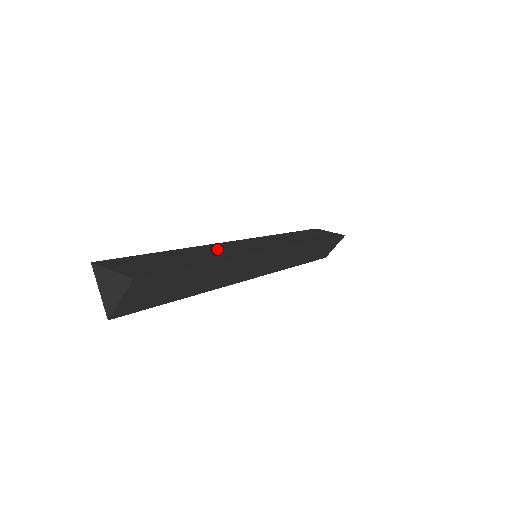
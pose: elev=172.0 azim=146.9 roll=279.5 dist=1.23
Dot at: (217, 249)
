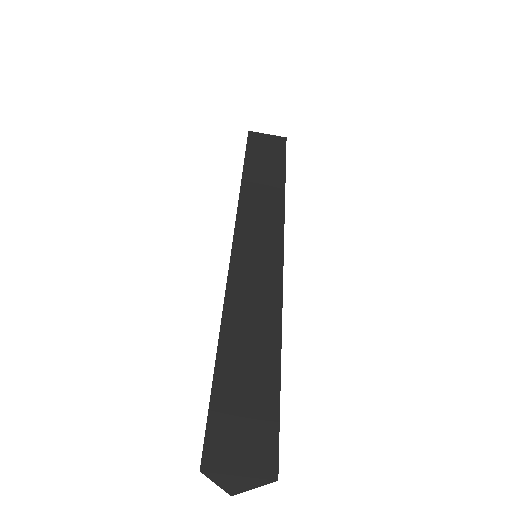
Dot at: (246, 300)
